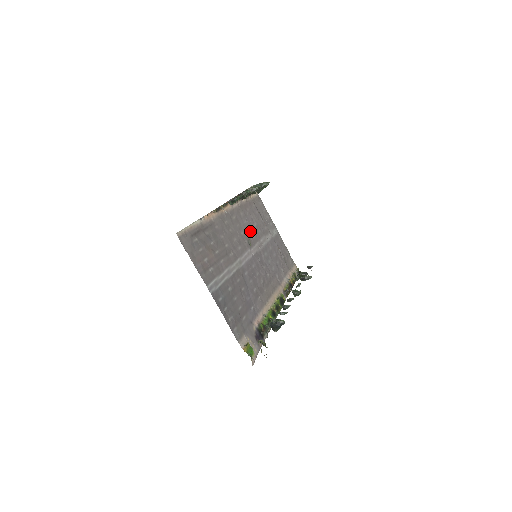
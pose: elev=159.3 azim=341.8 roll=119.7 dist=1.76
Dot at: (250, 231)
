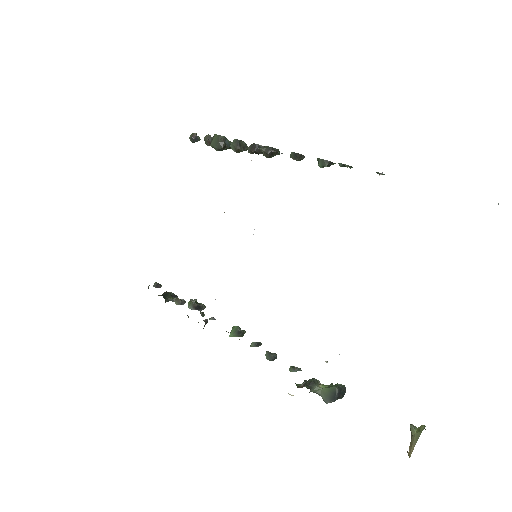
Dot at: occluded
